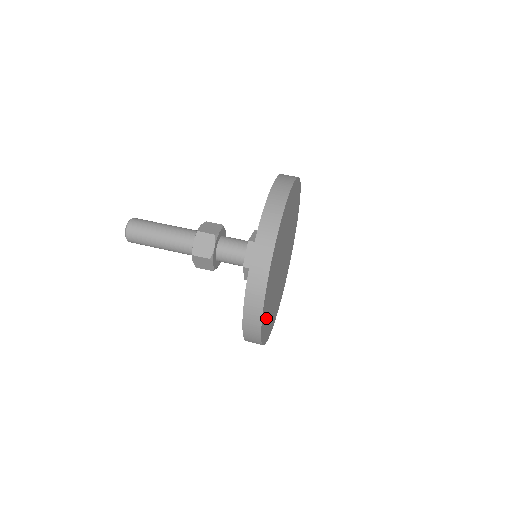
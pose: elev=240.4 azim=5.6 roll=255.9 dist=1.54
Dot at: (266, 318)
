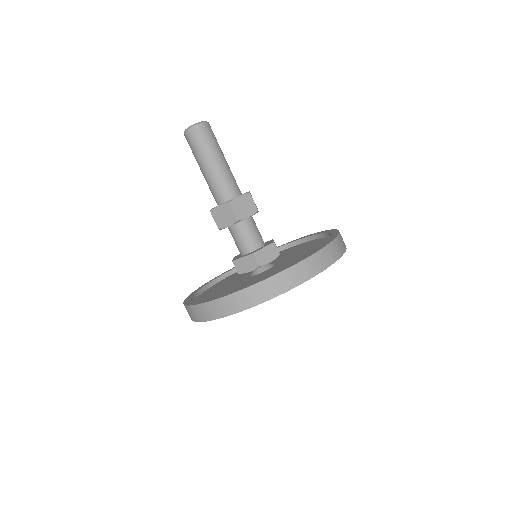
Dot at: occluded
